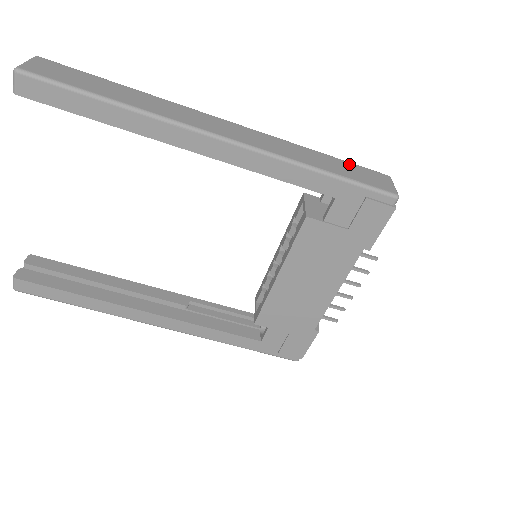
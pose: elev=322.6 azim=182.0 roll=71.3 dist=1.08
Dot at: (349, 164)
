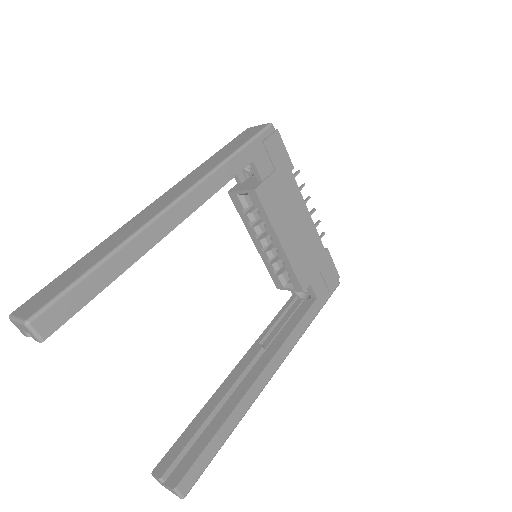
Dot at: (229, 144)
